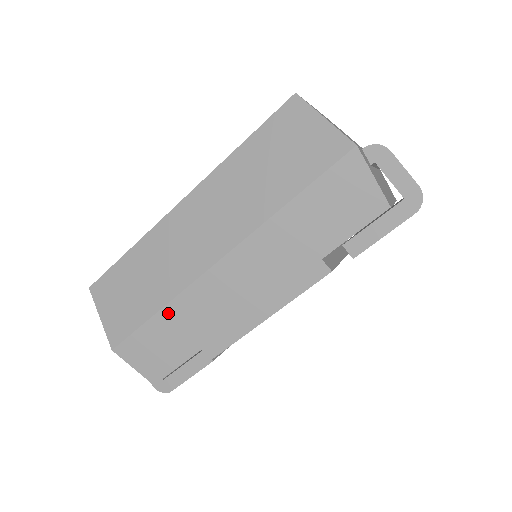
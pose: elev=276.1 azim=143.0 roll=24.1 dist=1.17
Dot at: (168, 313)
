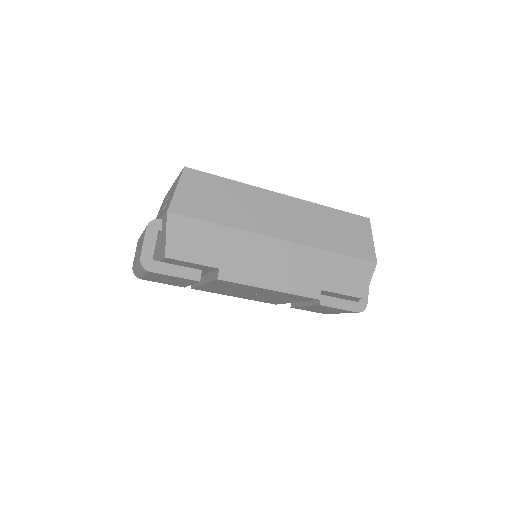
Dot at: (227, 232)
